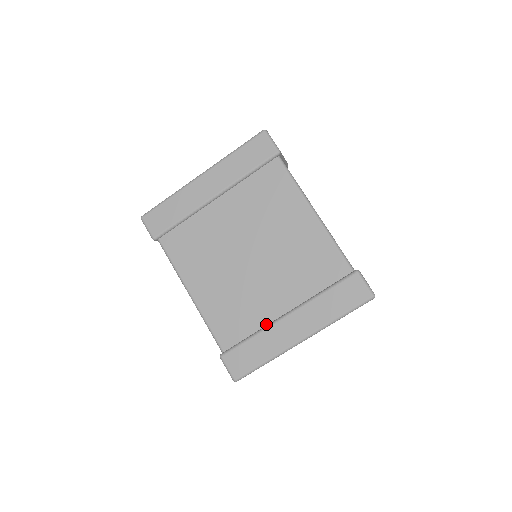
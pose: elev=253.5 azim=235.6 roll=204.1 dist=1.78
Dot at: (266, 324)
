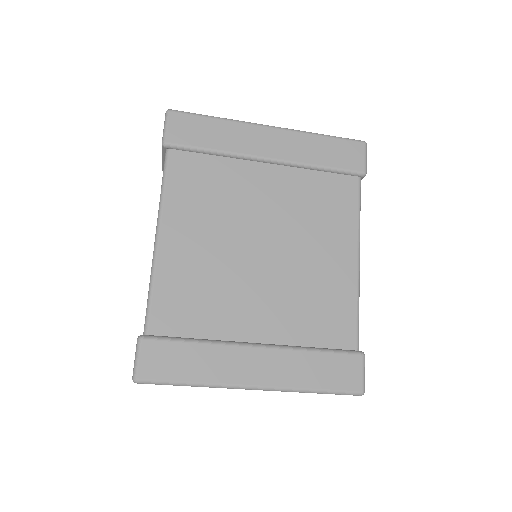
Dot at: (224, 339)
